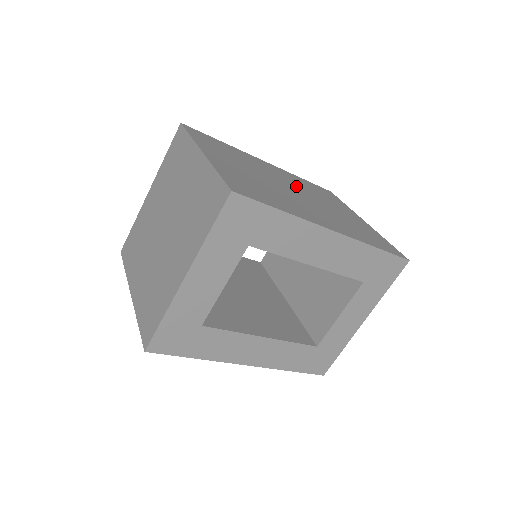
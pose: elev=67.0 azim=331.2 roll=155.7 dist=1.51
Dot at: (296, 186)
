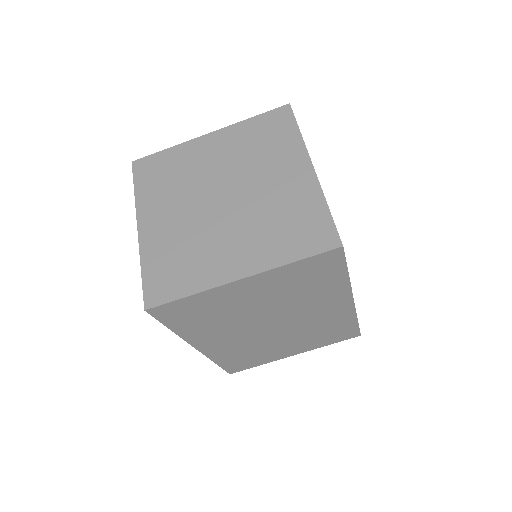
Dot at: occluded
